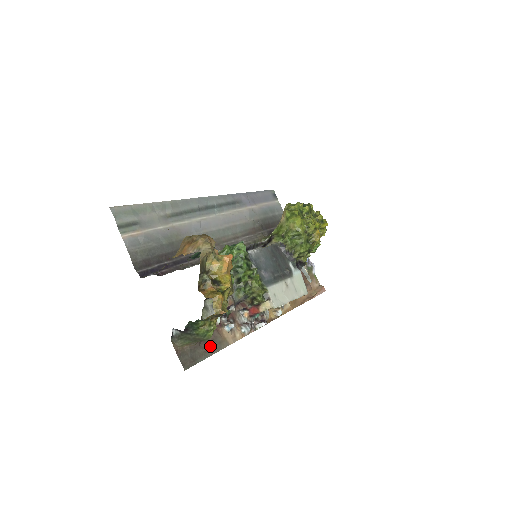
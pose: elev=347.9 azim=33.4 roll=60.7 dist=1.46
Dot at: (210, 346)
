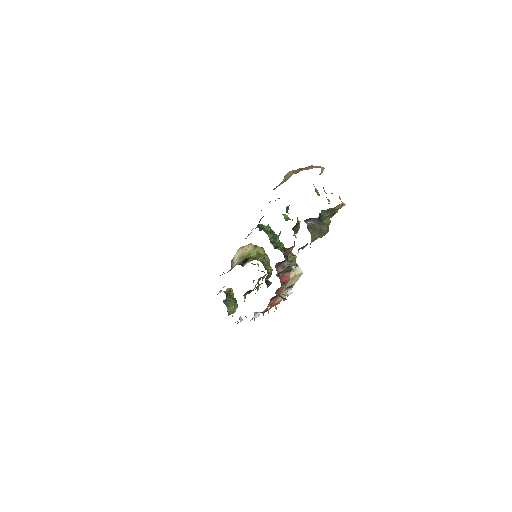
Dot at: occluded
